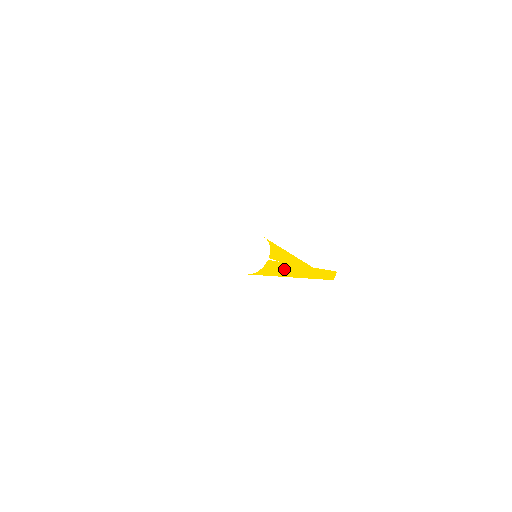
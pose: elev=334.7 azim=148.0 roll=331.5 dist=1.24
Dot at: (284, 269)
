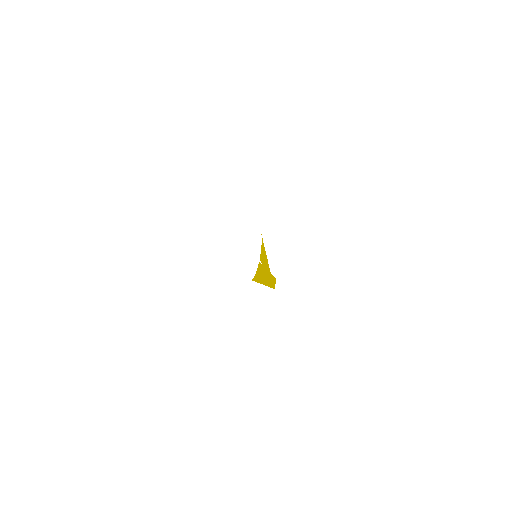
Dot at: (262, 274)
